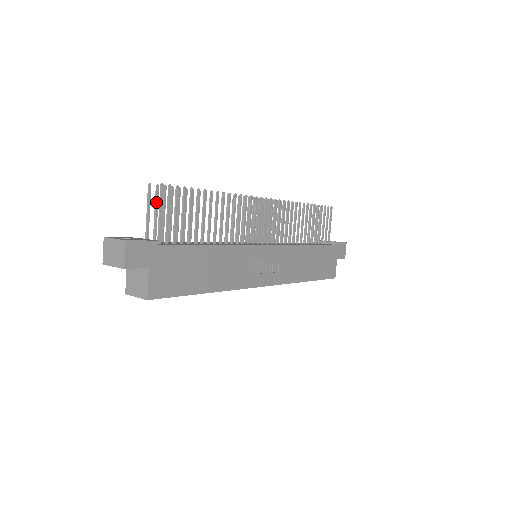
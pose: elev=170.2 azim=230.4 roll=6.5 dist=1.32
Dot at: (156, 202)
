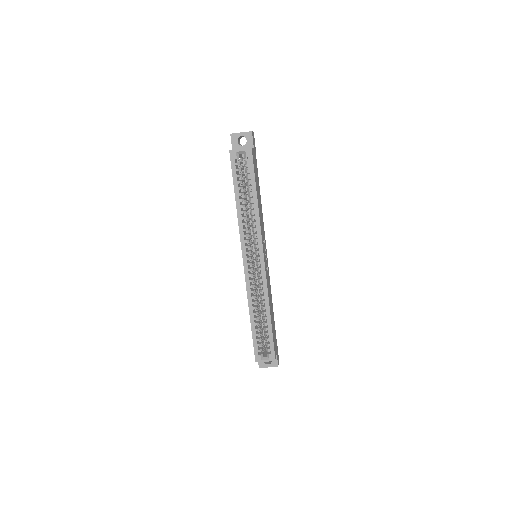
Dot at: occluded
